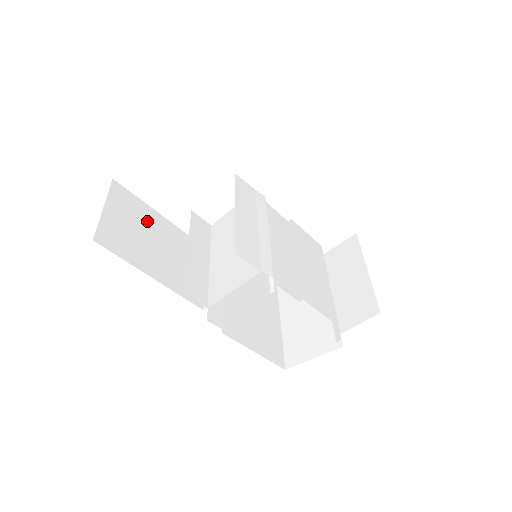
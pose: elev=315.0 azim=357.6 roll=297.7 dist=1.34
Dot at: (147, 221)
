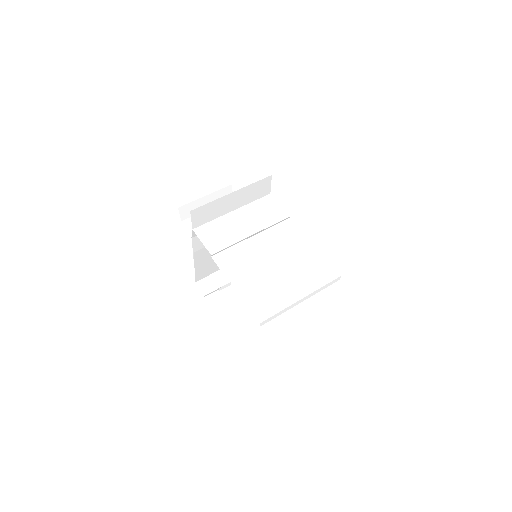
Dot at: occluded
